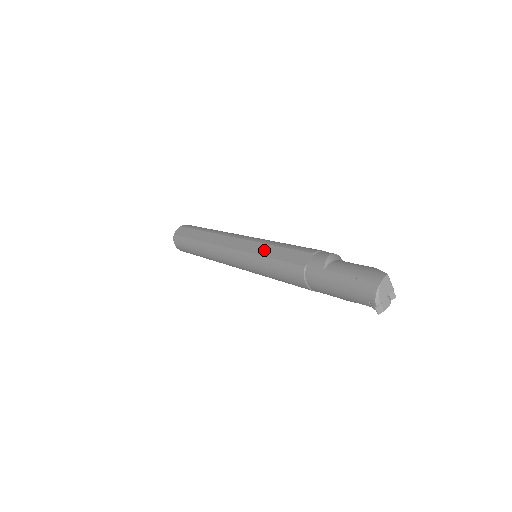
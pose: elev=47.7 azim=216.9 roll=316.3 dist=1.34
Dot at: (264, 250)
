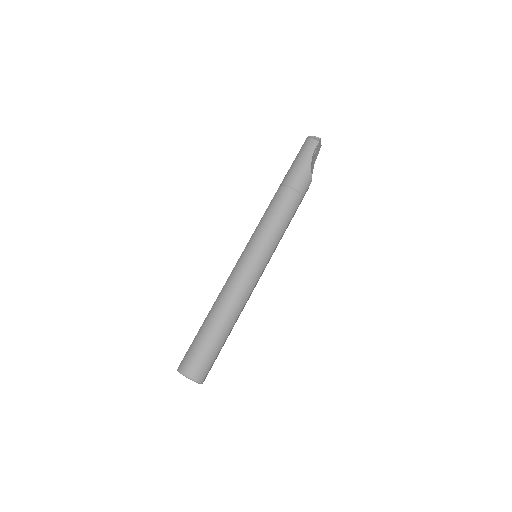
Dot at: occluded
